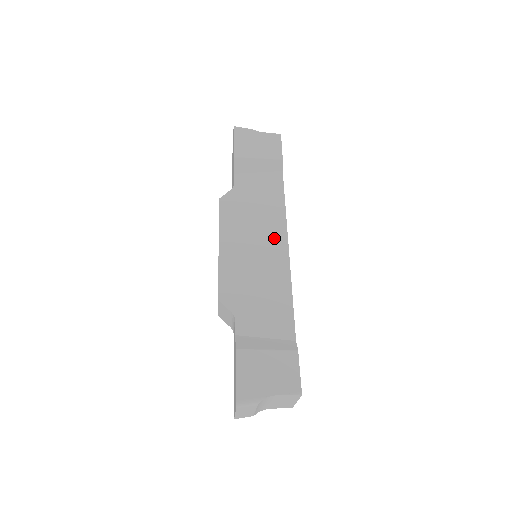
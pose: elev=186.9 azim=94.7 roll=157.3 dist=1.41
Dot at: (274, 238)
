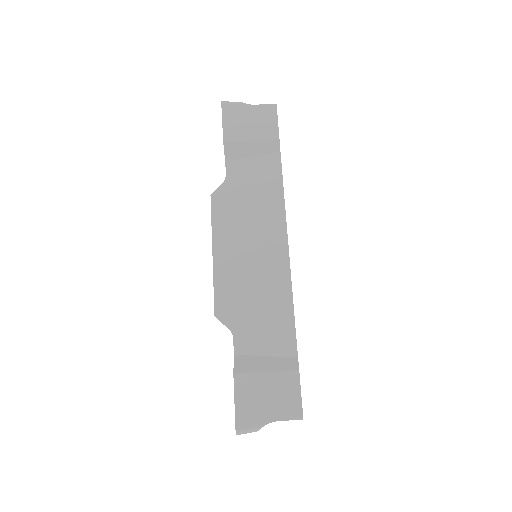
Dot at: (272, 238)
